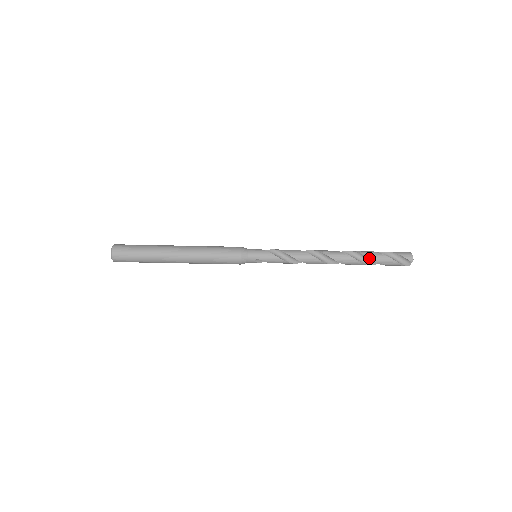
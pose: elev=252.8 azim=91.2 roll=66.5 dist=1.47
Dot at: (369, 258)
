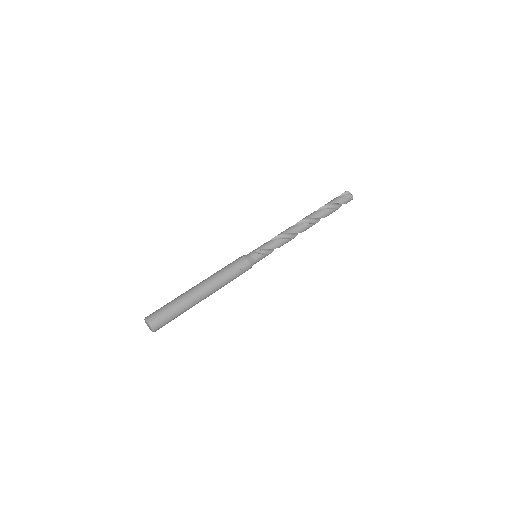
Dot at: (323, 206)
